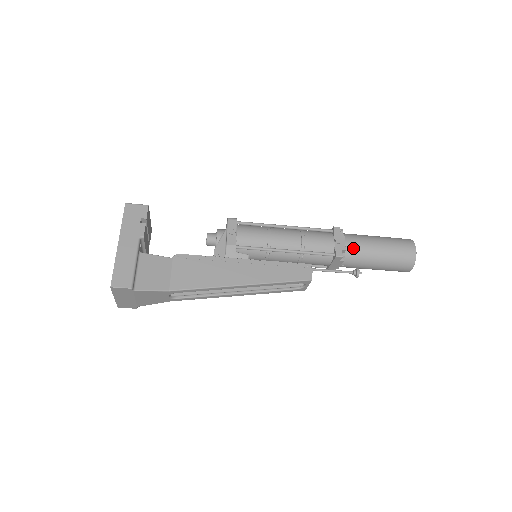
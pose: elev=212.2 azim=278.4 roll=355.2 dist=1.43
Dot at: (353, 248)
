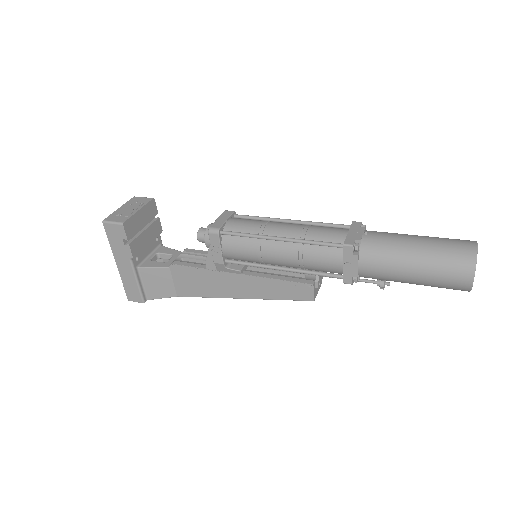
Dot at: (369, 274)
